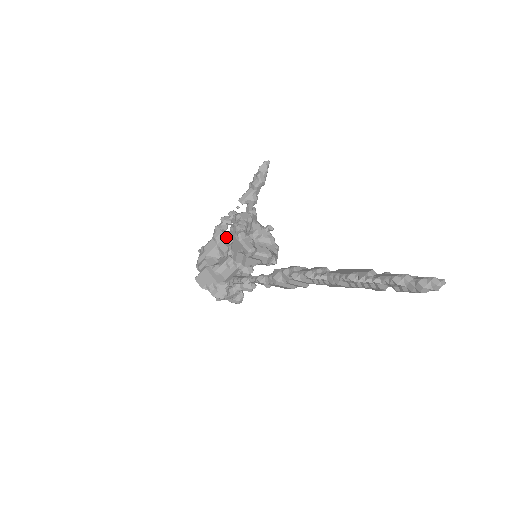
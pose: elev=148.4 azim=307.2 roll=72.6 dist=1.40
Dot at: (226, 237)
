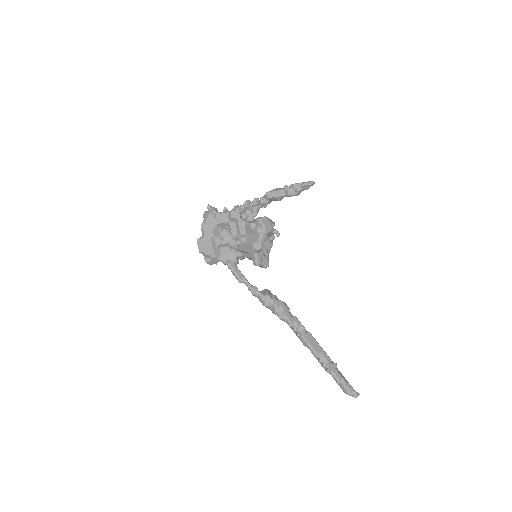
Dot at: (241, 225)
